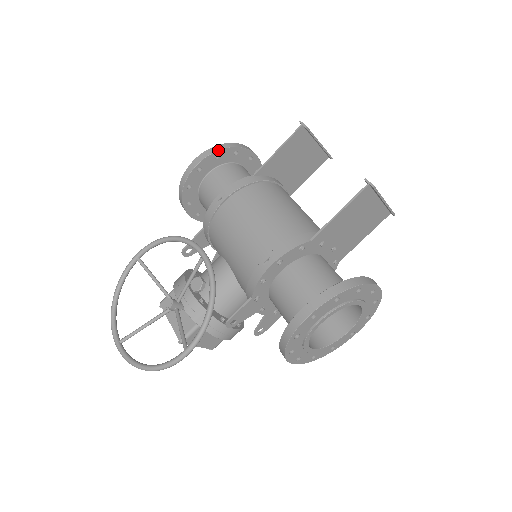
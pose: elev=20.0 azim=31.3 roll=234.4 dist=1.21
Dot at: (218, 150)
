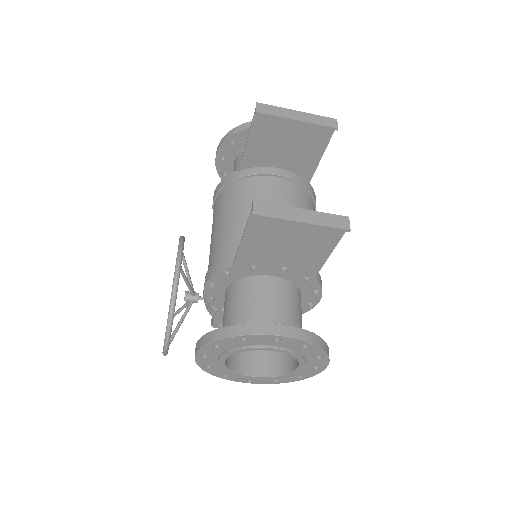
Dot at: (229, 137)
